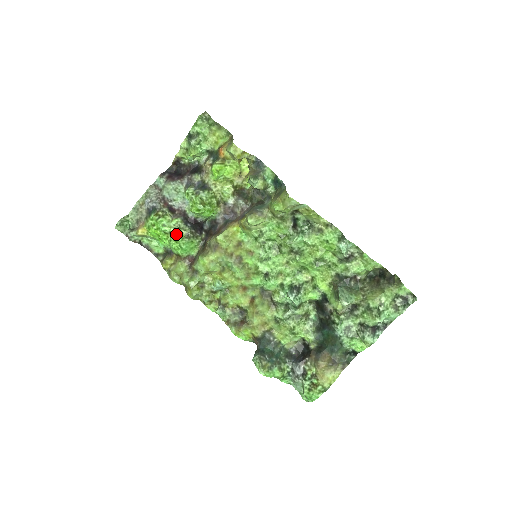
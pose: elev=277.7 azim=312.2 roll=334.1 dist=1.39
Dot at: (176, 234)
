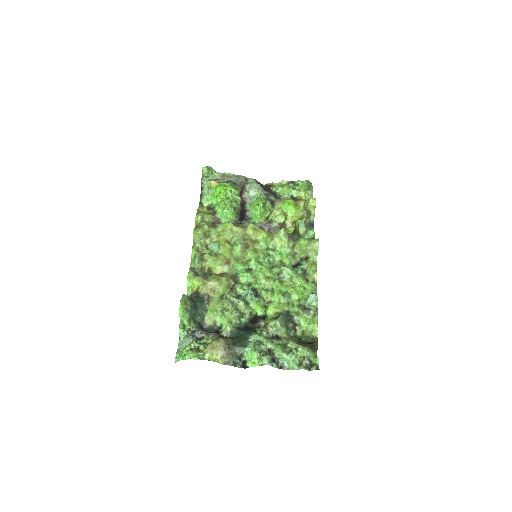
Dot at: (230, 201)
